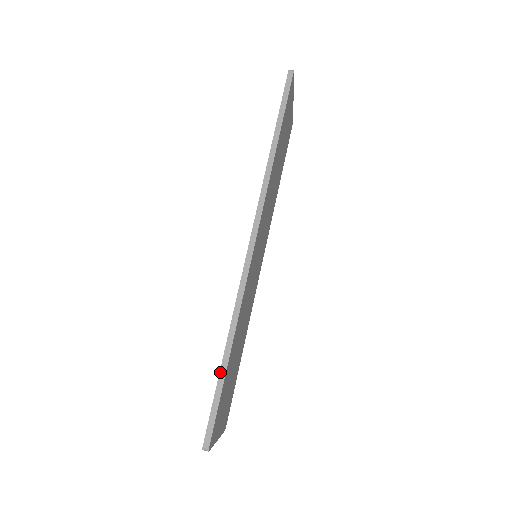
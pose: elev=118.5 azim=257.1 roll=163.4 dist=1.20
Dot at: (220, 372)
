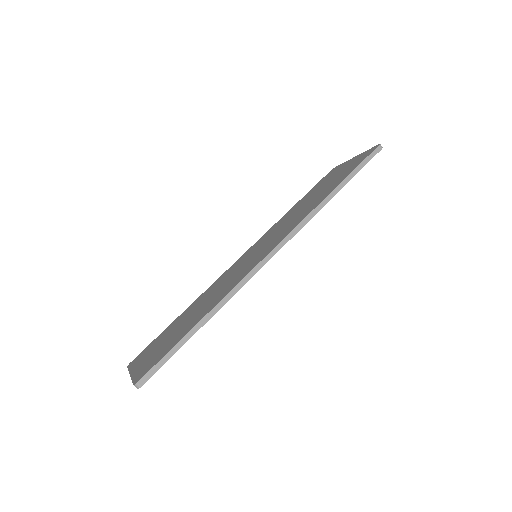
Dot at: (188, 334)
